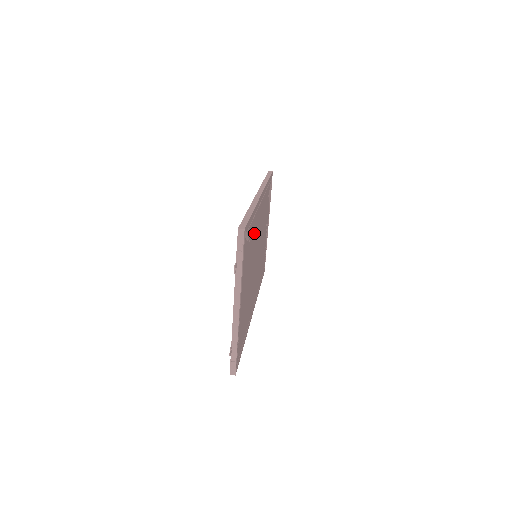
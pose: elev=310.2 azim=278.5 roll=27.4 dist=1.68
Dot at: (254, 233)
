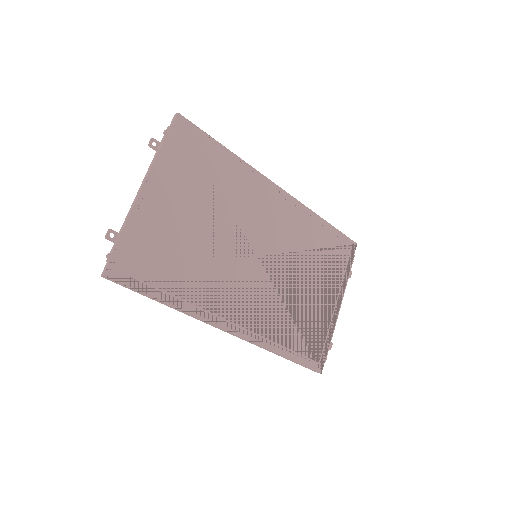
Dot at: (235, 190)
